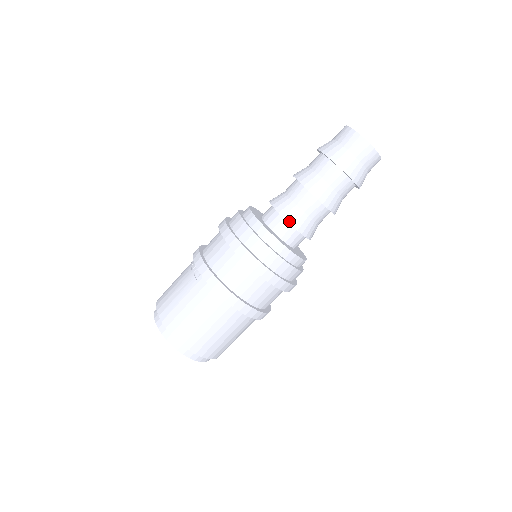
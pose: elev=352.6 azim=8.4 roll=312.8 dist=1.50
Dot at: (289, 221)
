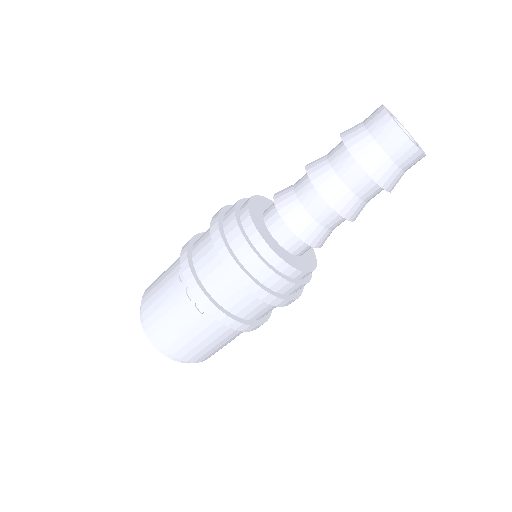
Dot at: (311, 244)
